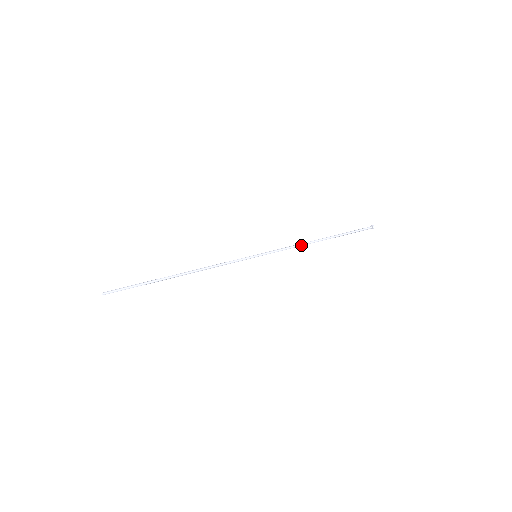
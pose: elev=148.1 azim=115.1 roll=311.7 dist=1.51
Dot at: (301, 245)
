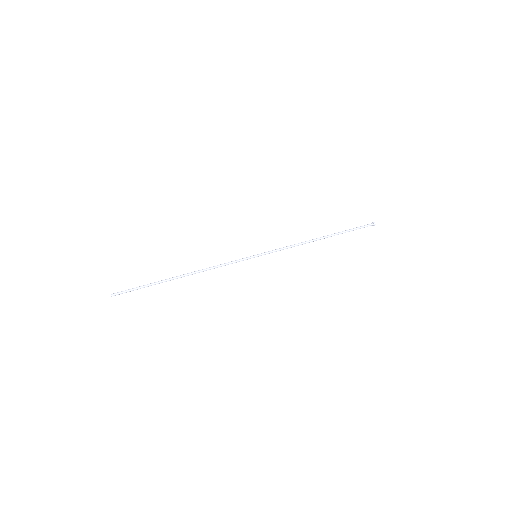
Dot at: (301, 244)
